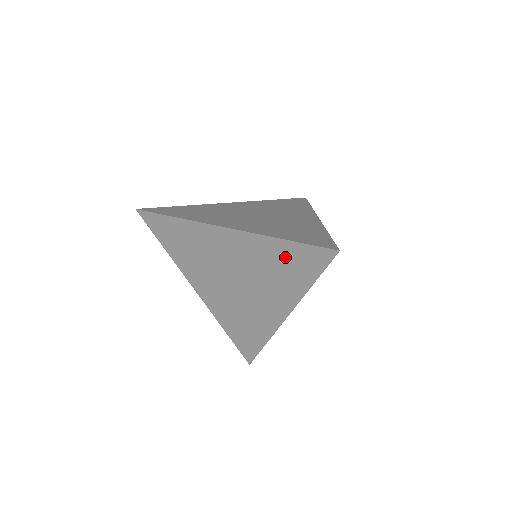
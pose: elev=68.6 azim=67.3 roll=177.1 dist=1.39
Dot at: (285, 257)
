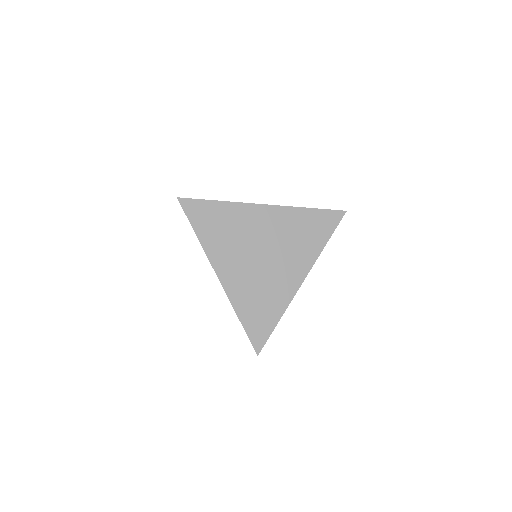
Dot at: occluded
